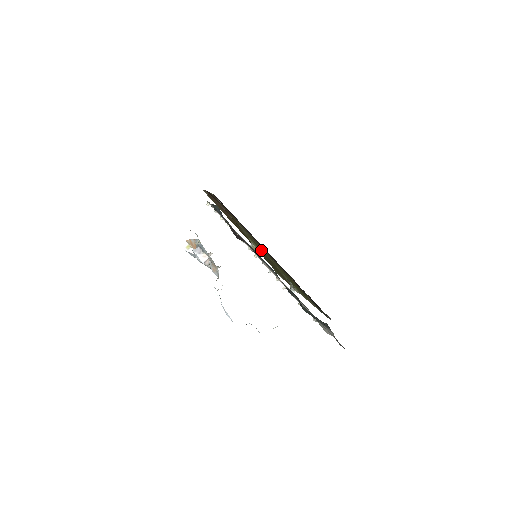
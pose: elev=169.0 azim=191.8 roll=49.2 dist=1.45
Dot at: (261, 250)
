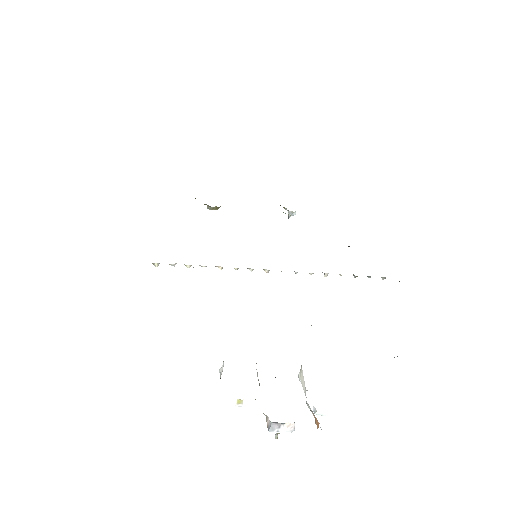
Dot at: occluded
